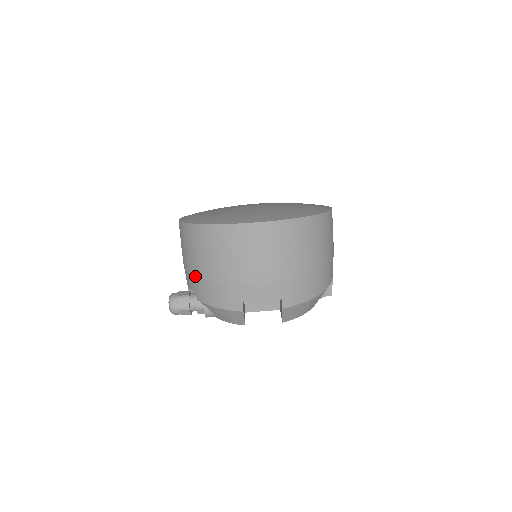
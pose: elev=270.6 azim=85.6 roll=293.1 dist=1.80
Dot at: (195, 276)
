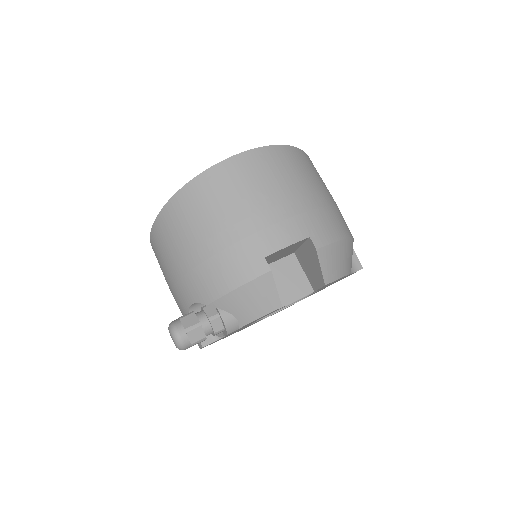
Dot at: (192, 270)
